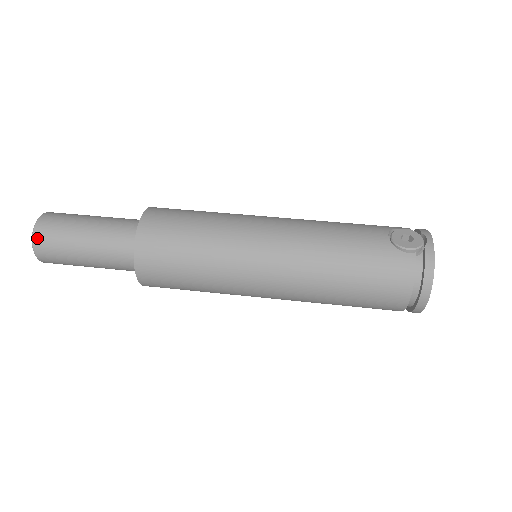
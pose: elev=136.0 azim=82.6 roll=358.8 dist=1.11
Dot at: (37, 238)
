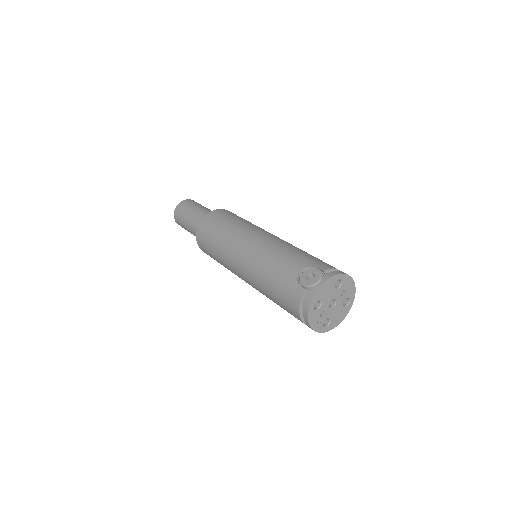
Dot at: (175, 214)
